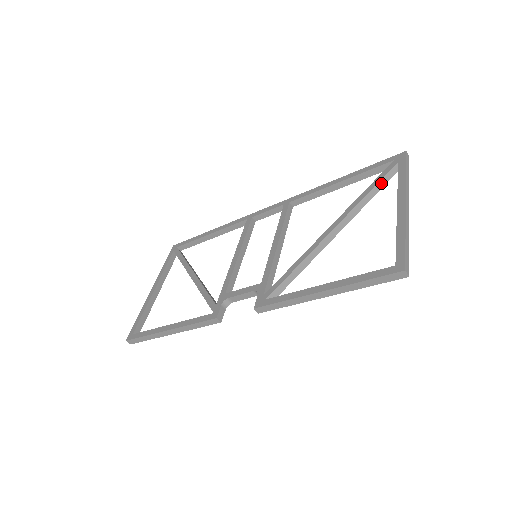
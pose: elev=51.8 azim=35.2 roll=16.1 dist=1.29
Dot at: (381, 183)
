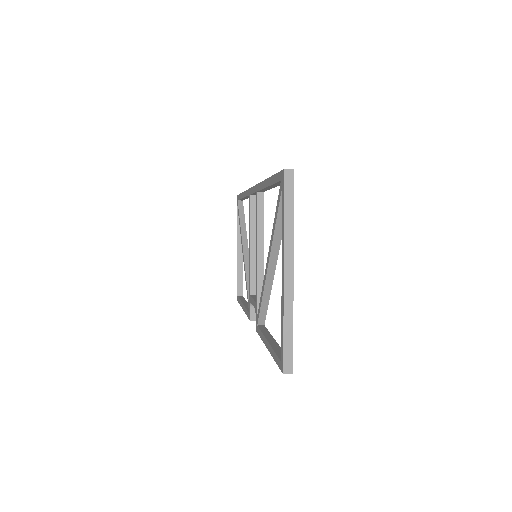
Dot at: (281, 214)
